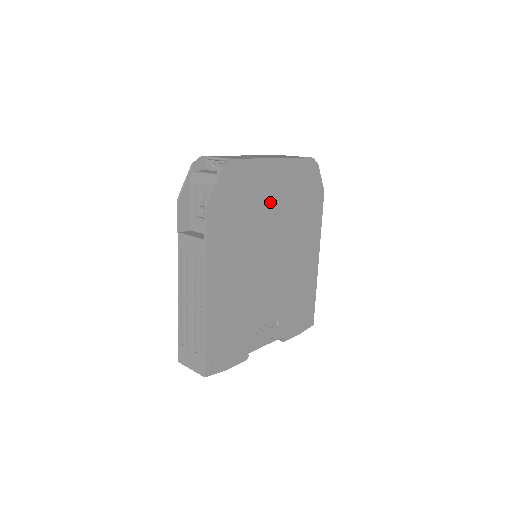
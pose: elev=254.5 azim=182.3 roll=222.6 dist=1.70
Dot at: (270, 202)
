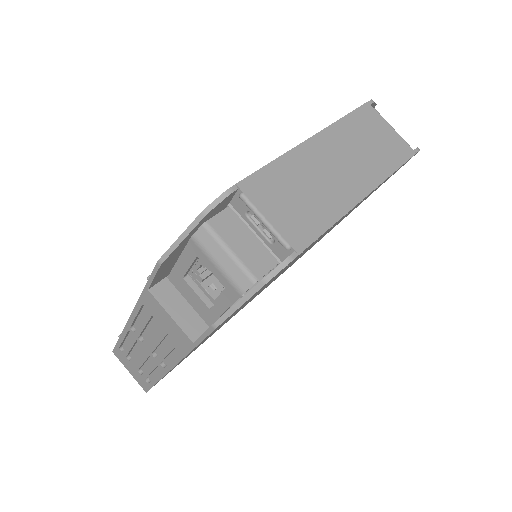
Dot at: (316, 241)
